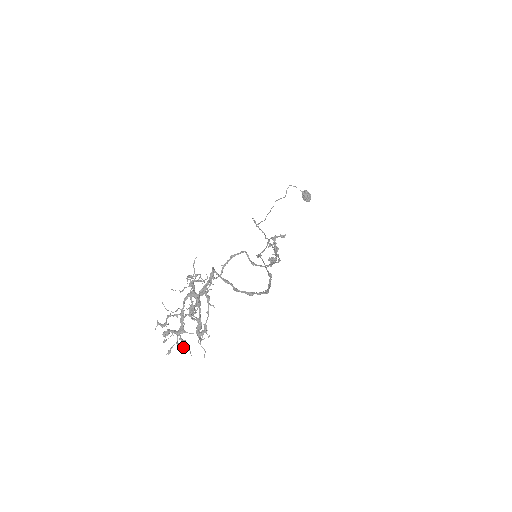
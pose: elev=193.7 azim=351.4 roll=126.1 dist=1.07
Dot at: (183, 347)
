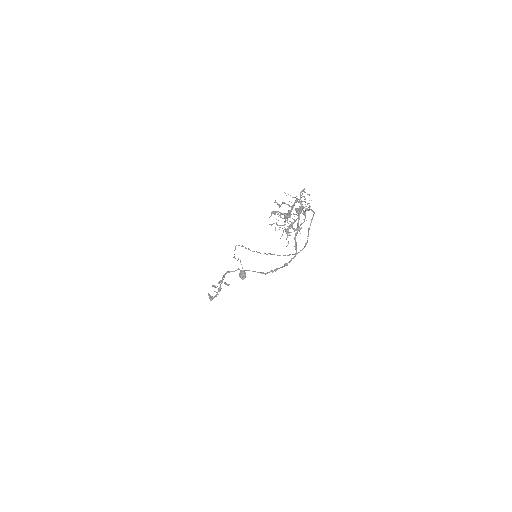
Dot at: occluded
